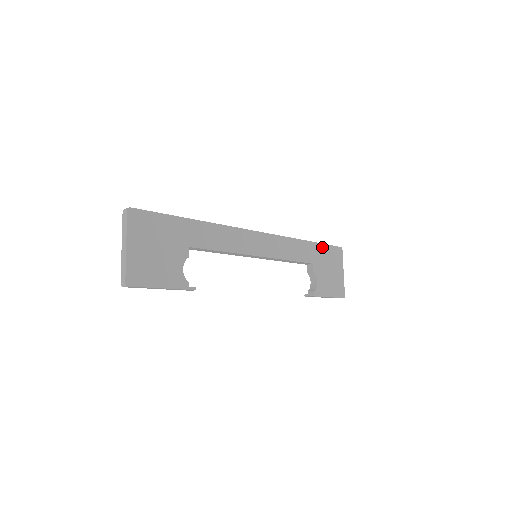
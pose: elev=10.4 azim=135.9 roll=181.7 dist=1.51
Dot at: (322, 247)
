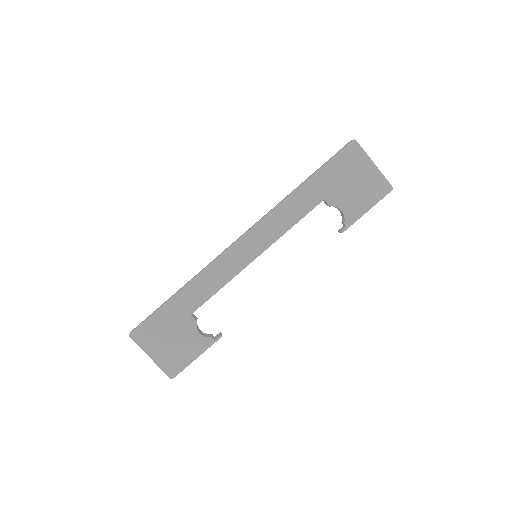
Dot at: (325, 170)
